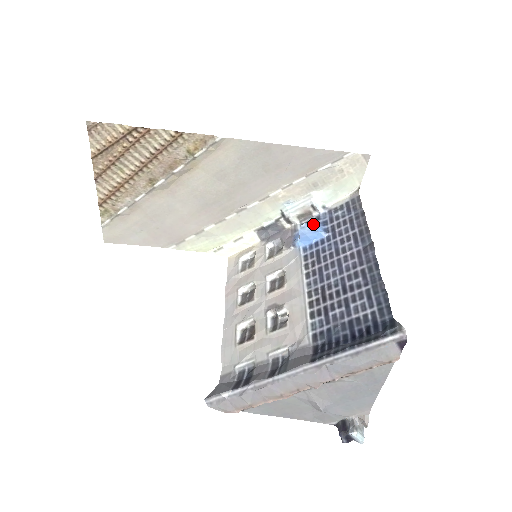
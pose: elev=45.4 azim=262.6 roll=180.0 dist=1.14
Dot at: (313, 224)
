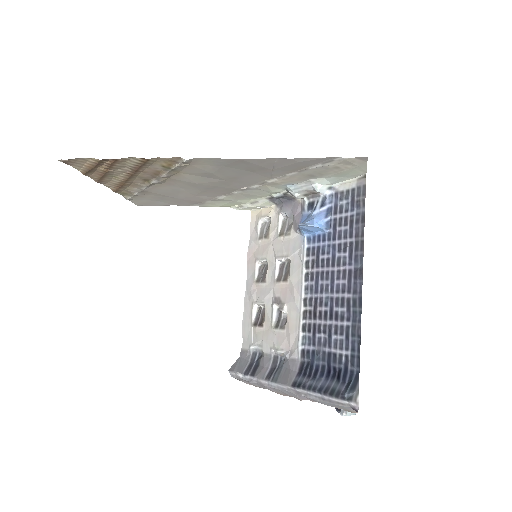
Dot at: (314, 216)
